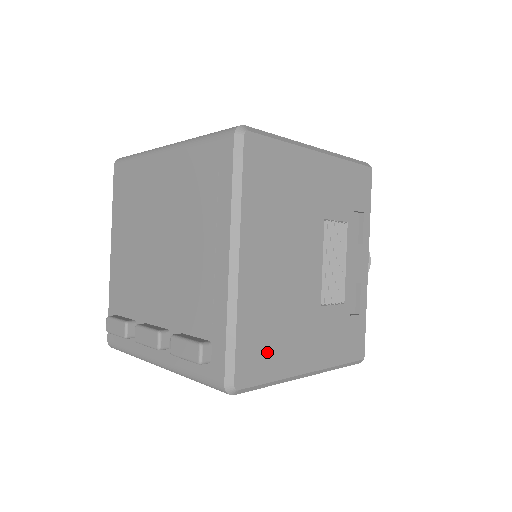
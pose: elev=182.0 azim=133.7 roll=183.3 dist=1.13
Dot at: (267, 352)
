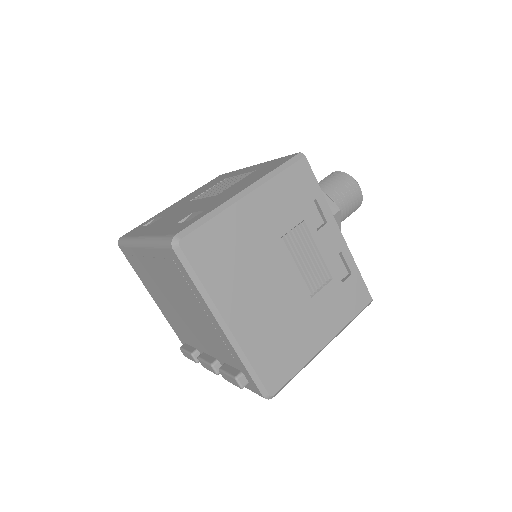
Dot at: (283, 359)
